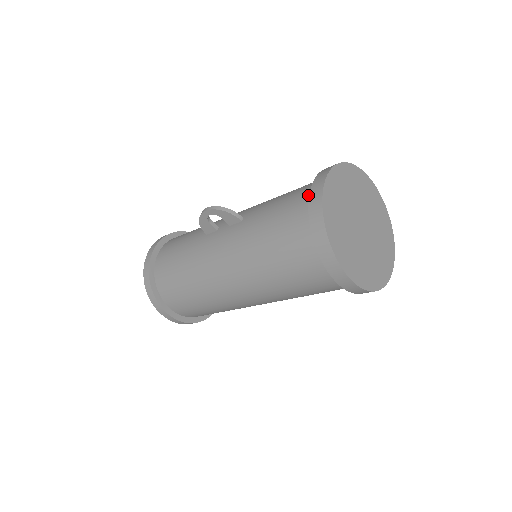
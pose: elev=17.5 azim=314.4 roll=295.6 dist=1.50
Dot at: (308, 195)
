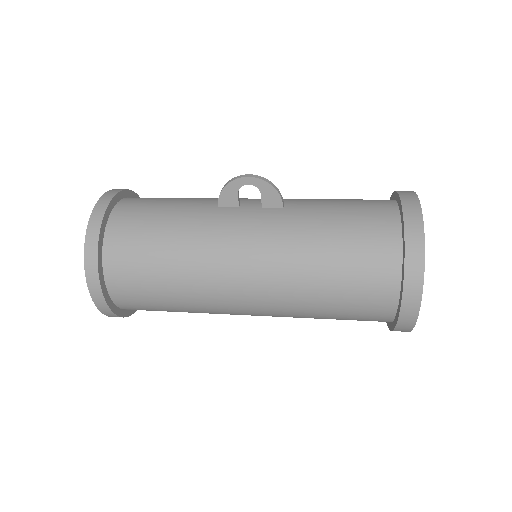
Dot at: (388, 208)
